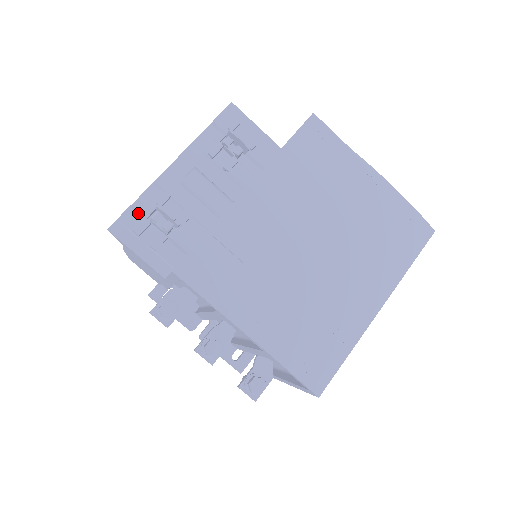
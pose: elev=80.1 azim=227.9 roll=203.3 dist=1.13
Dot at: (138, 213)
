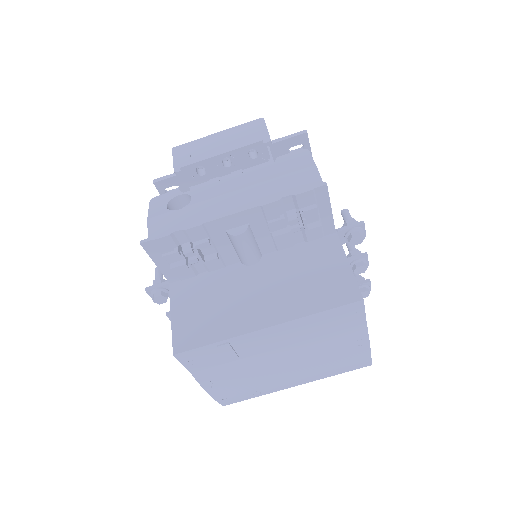
Dot at: (174, 241)
